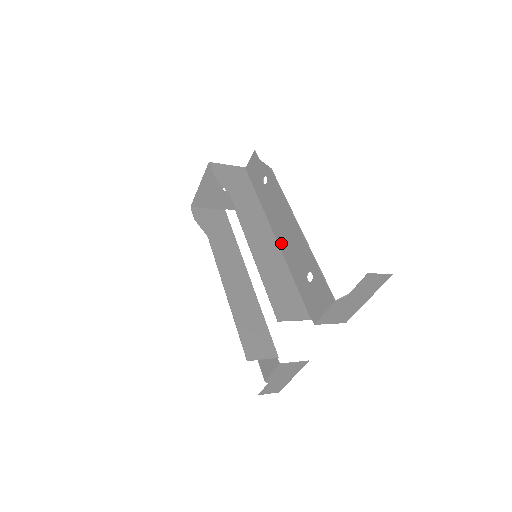
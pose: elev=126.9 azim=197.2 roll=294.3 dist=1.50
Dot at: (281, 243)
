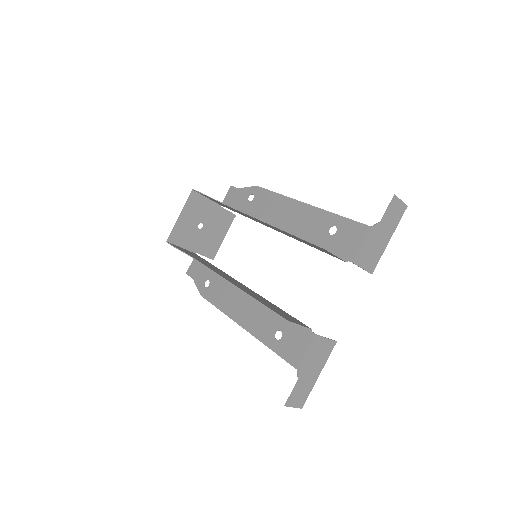
Dot at: (286, 229)
